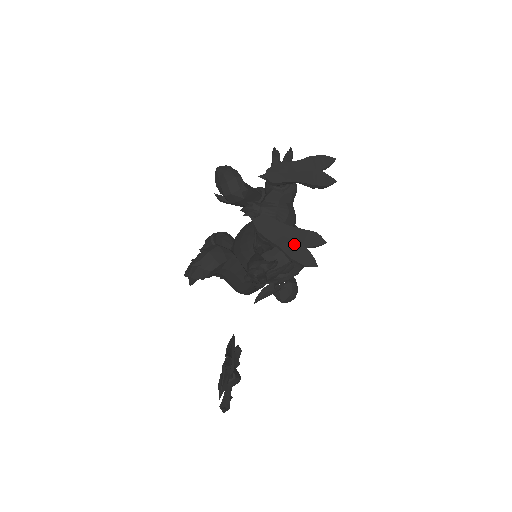
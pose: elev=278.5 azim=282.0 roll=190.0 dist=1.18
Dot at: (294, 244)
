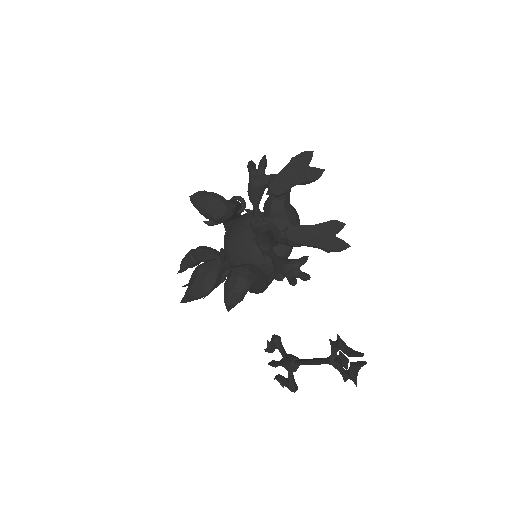
Dot at: (325, 238)
